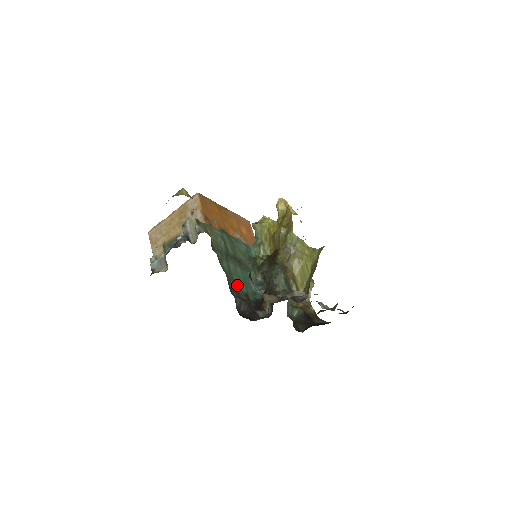
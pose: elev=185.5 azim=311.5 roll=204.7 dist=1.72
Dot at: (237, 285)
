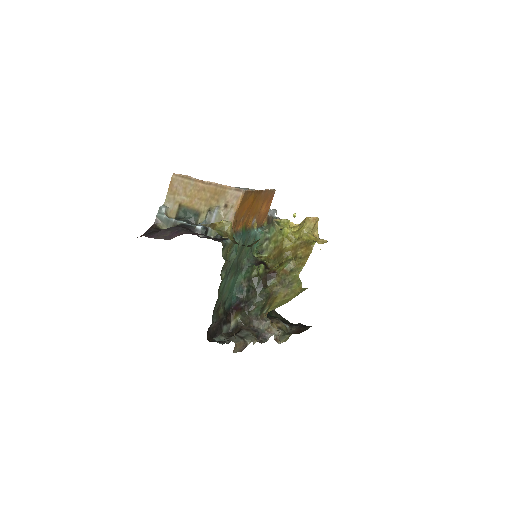
Dot at: (222, 299)
